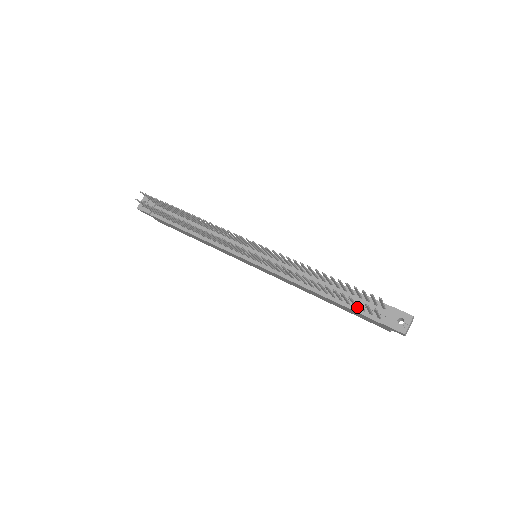
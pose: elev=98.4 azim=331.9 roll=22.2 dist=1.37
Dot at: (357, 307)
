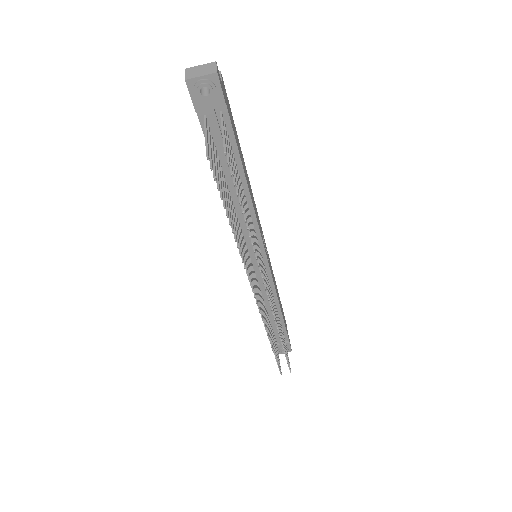
Dot at: (273, 330)
